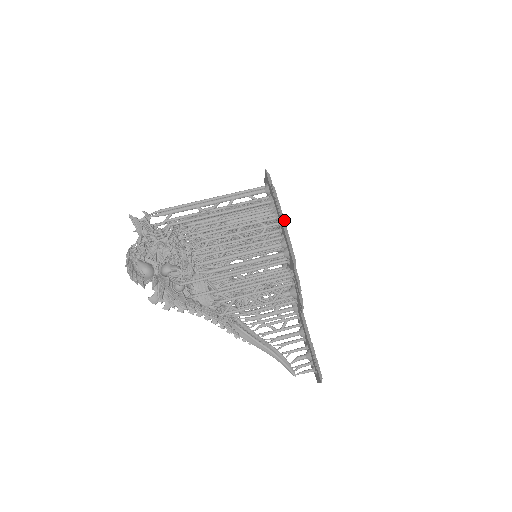
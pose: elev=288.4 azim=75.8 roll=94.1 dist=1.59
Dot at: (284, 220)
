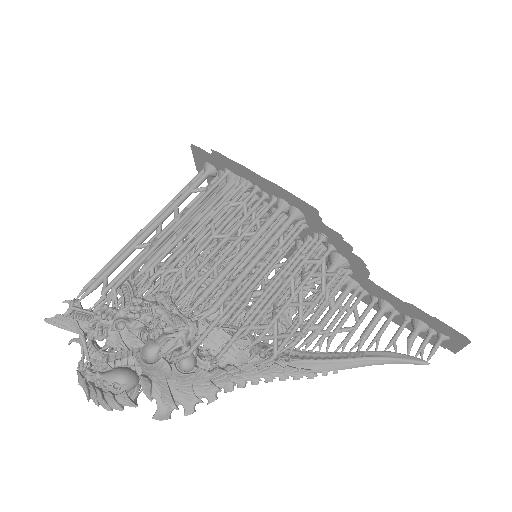
Dot at: (261, 177)
